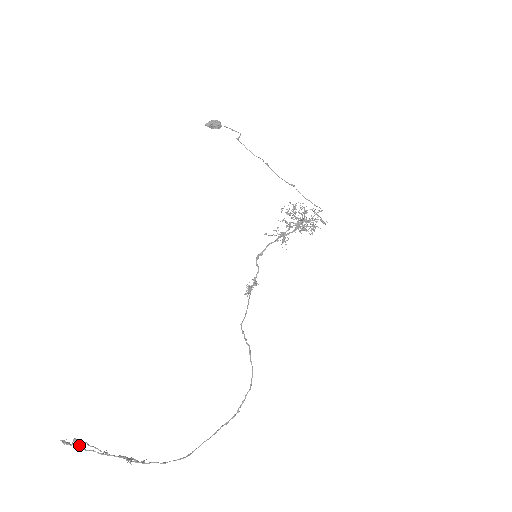
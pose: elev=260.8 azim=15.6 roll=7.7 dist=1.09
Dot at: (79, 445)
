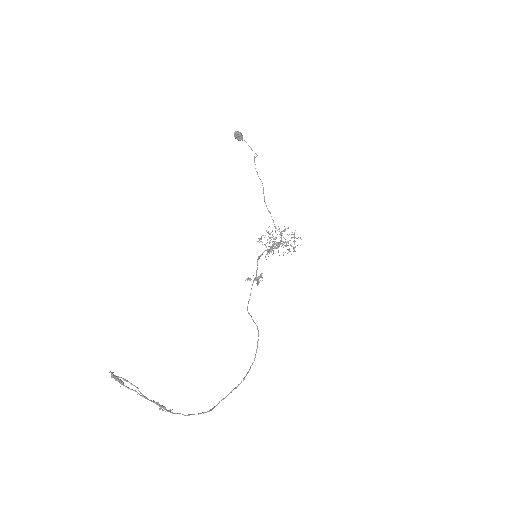
Dot at: (123, 382)
